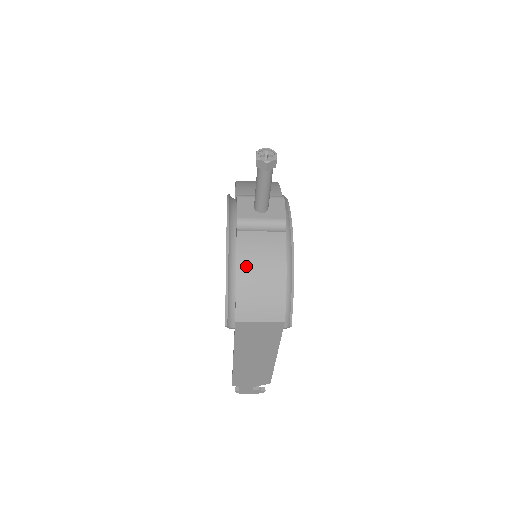
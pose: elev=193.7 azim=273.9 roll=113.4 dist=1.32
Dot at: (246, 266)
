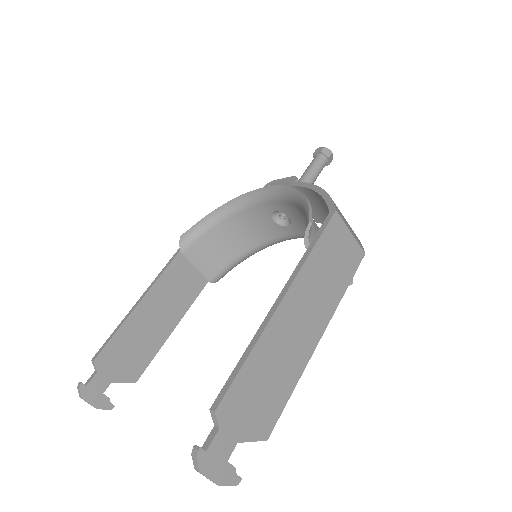
Dot at: occluded
